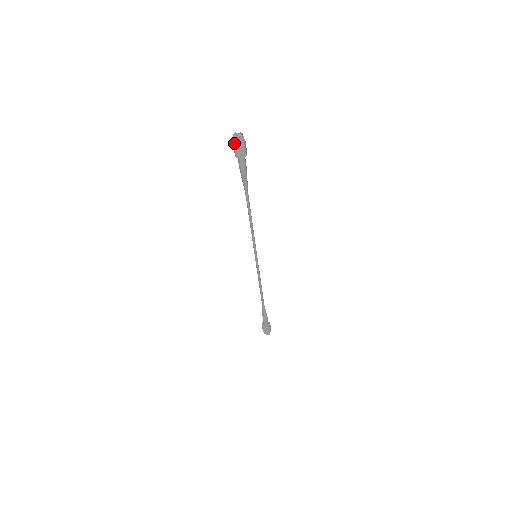
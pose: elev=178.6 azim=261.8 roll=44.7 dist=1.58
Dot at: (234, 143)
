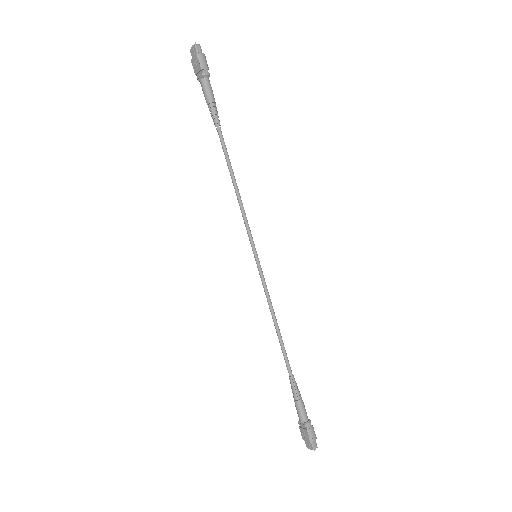
Dot at: (191, 59)
